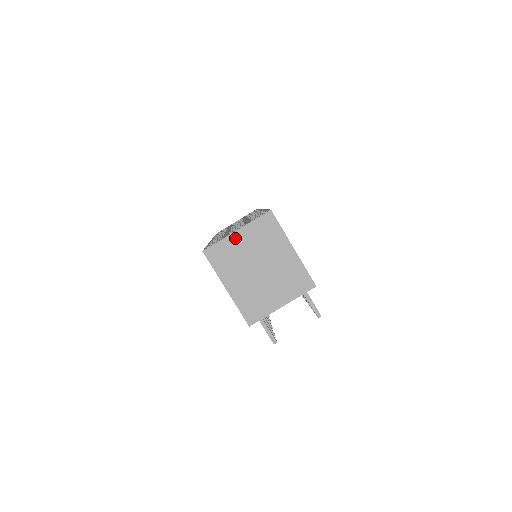
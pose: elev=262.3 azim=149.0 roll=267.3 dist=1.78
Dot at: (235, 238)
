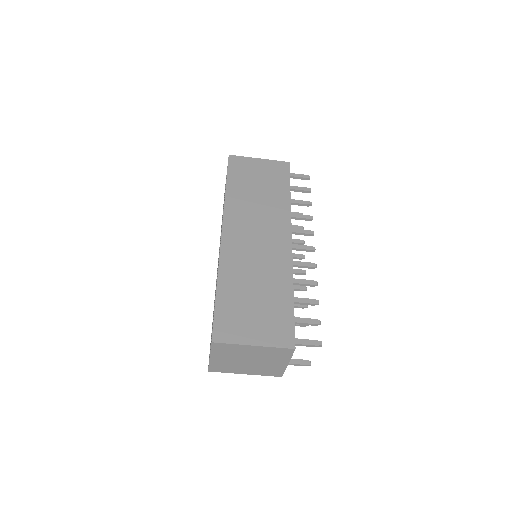
Dot at: (214, 360)
